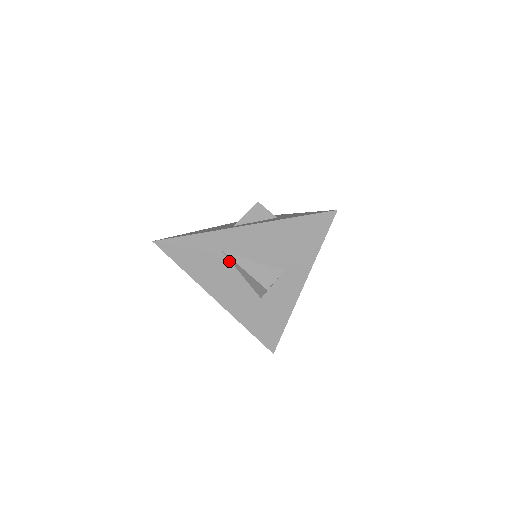
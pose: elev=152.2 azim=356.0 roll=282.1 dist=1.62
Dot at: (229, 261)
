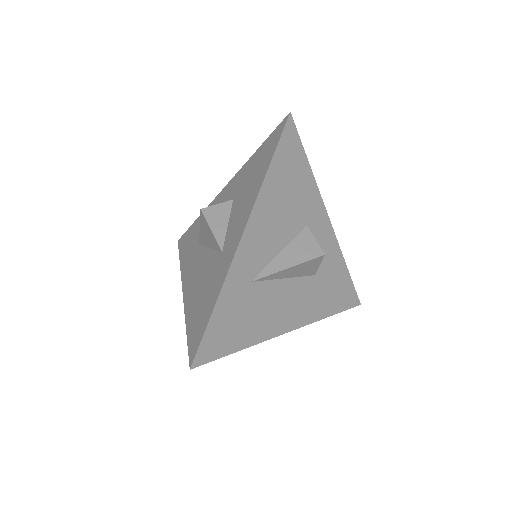
Dot at: (265, 282)
